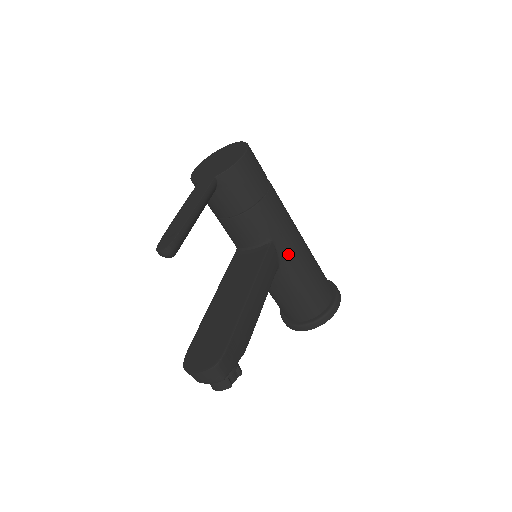
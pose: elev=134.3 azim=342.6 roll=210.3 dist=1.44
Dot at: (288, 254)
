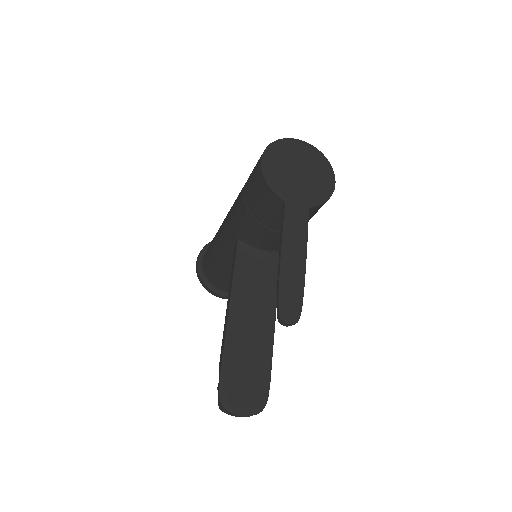
Dot at: occluded
